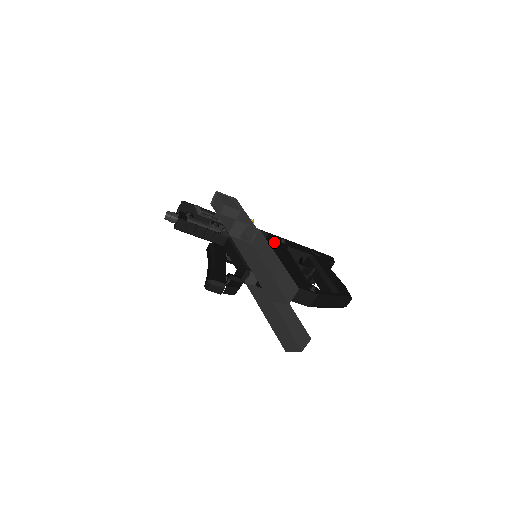
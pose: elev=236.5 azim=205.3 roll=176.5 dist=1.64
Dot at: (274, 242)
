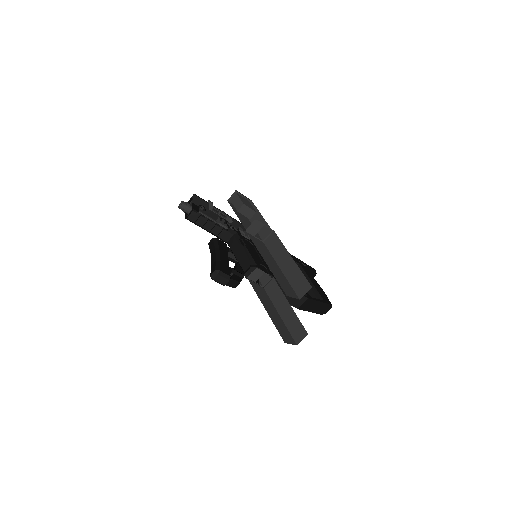
Dot at: occluded
